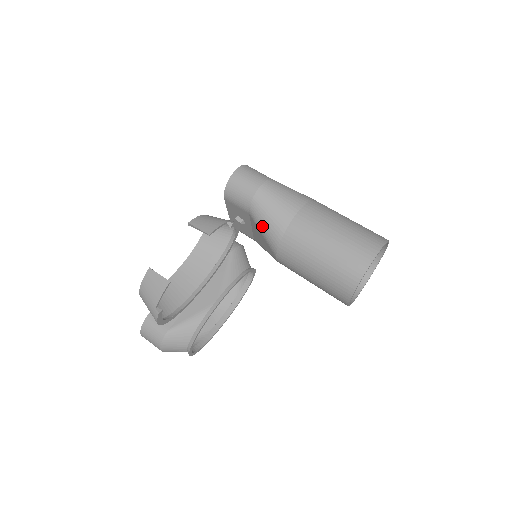
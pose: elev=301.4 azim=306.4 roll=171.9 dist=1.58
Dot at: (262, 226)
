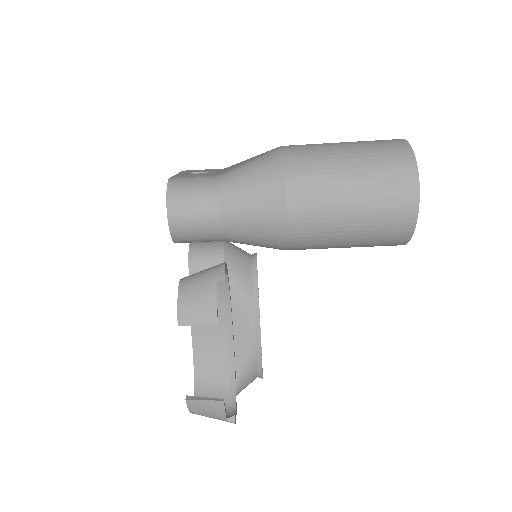
Dot at: occluded
